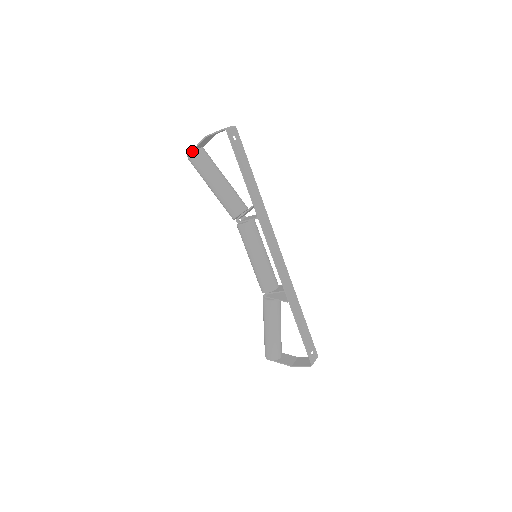
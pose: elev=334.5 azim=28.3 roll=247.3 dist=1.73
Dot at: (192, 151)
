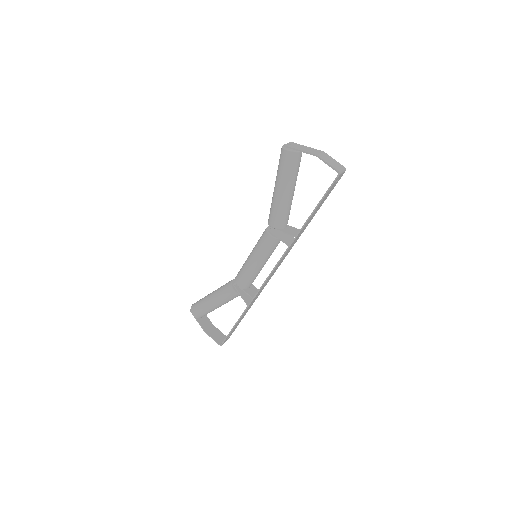
Dot at: (293, 148)
